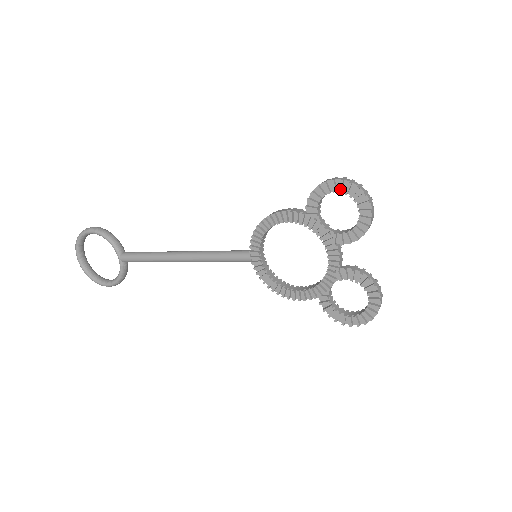
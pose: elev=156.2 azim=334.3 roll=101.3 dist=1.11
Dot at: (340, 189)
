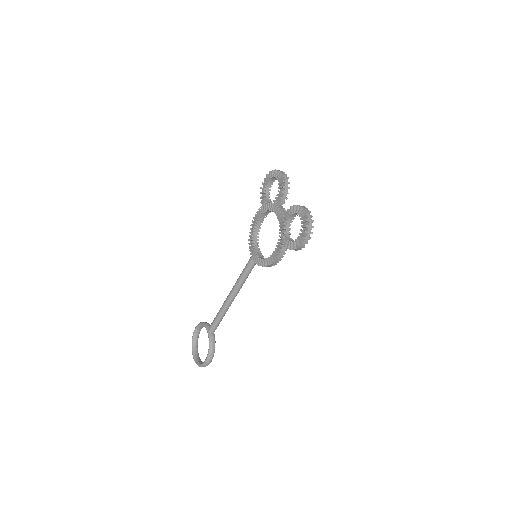
Dot at: (267, 178)
